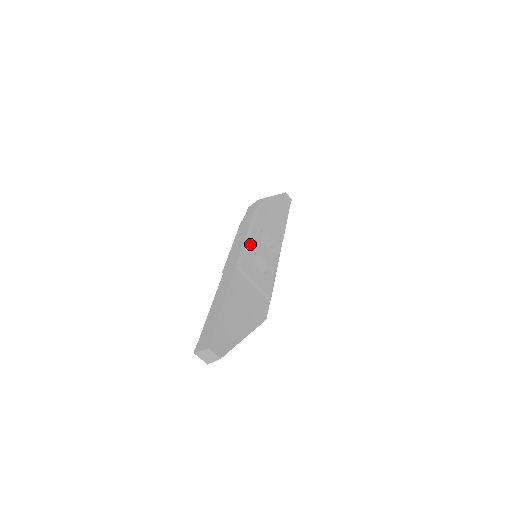
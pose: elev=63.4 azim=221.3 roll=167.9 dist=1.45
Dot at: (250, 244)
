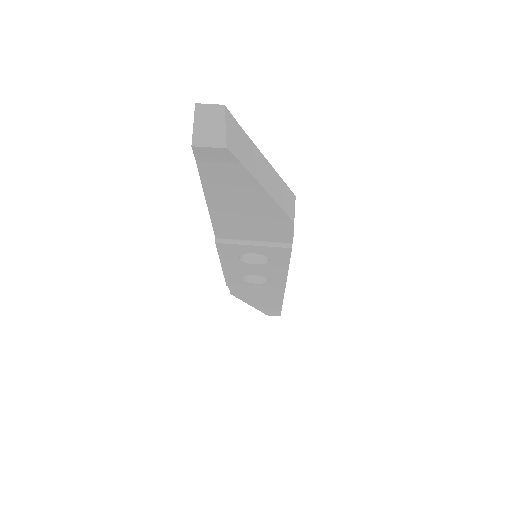
Dot at: occluded
